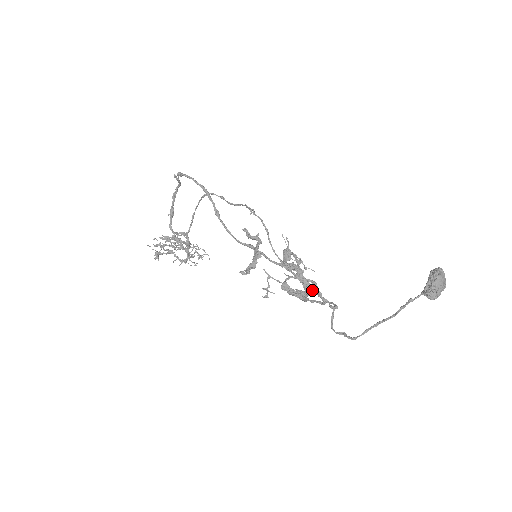
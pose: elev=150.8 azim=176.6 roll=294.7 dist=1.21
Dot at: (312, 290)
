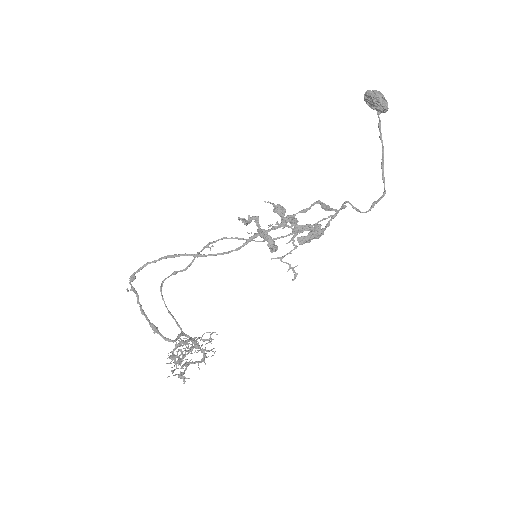
Dot at: (317, 223)
